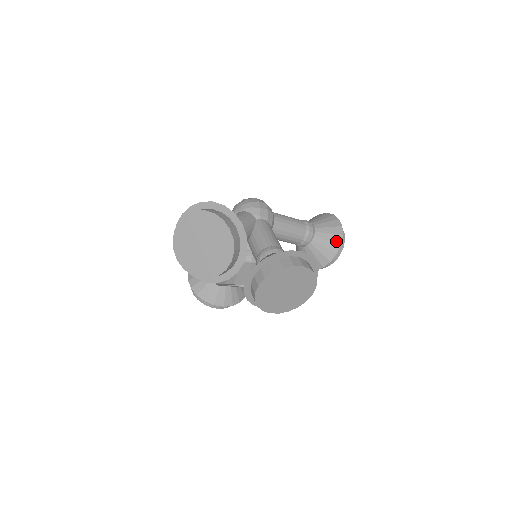
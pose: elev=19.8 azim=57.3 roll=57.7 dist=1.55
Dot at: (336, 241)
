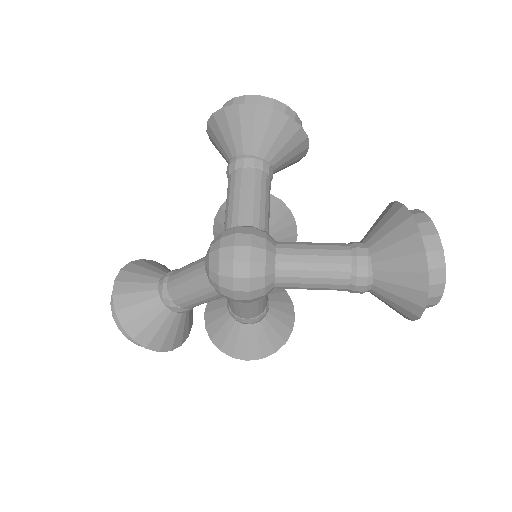
Dot at: occluded
